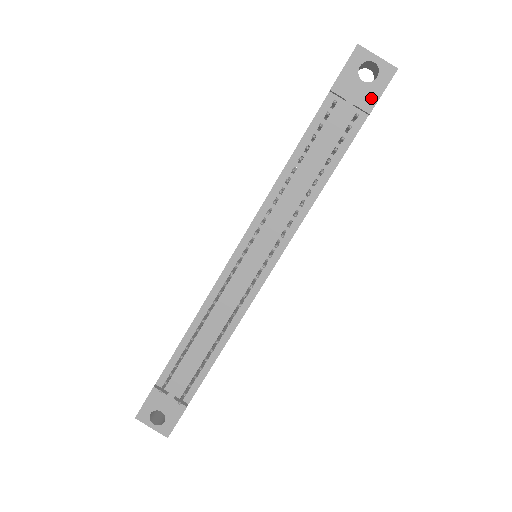
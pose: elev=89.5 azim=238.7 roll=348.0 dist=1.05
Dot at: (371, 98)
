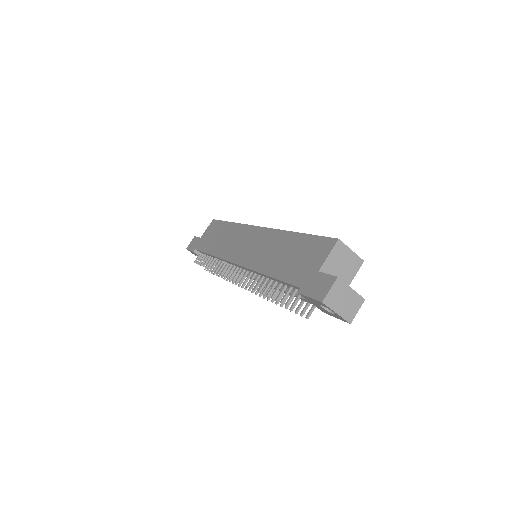
Dot at: (327, 313)
